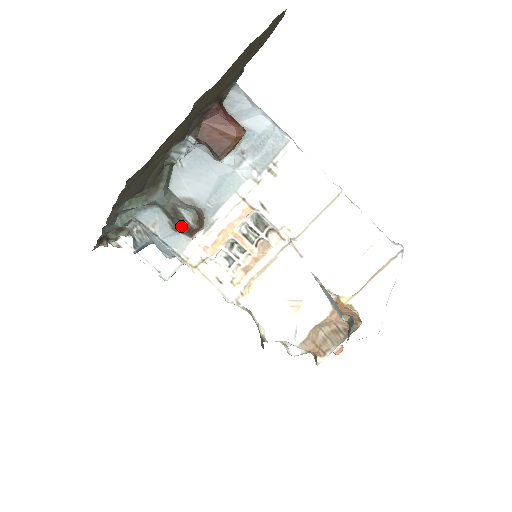
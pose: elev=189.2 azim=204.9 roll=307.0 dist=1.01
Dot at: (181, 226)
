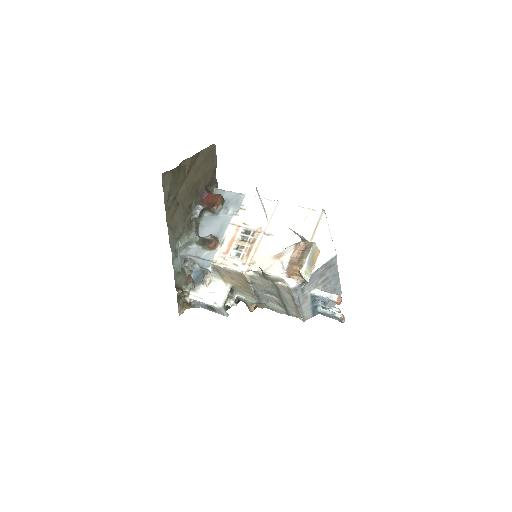
Dot at: (207, 243)
